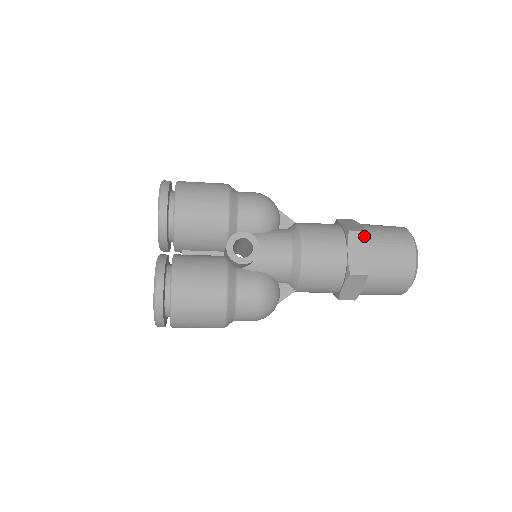
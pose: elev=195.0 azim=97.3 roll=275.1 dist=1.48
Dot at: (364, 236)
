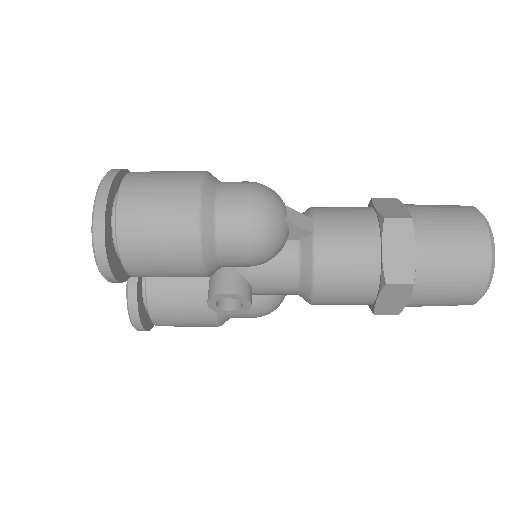
Dot at: (407, 288)
